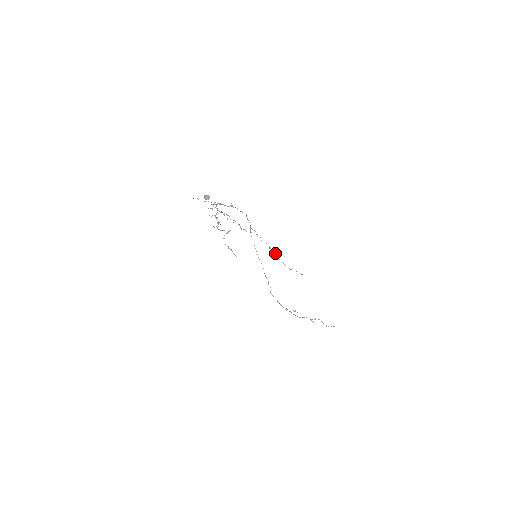
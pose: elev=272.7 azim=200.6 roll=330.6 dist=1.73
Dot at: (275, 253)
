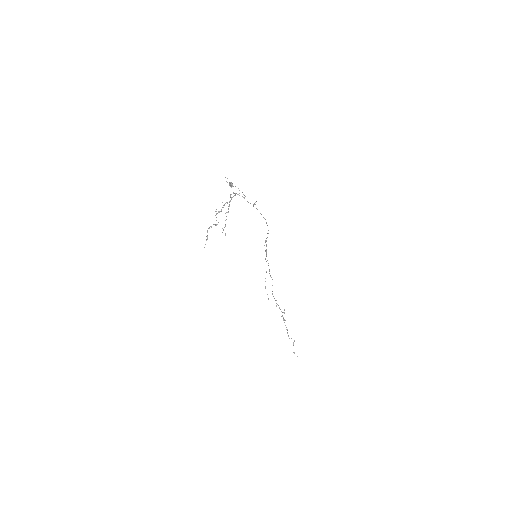
Dot at: occluded
